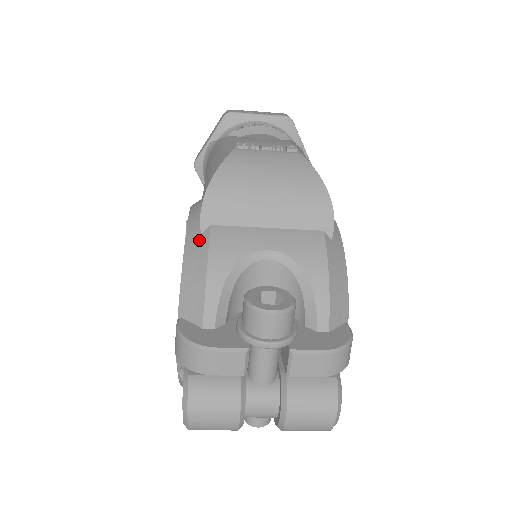
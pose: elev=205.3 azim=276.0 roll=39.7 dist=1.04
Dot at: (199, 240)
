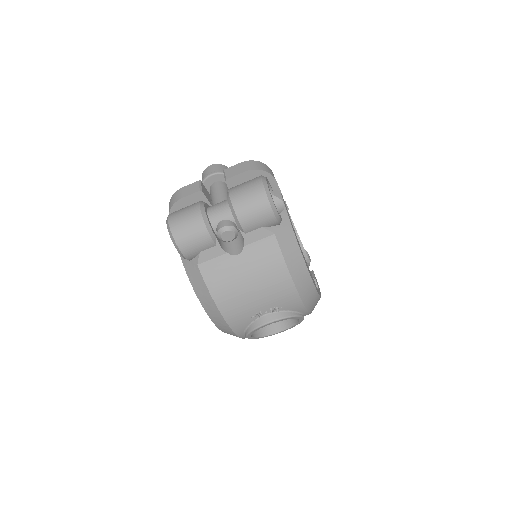
Dot at: occluded
